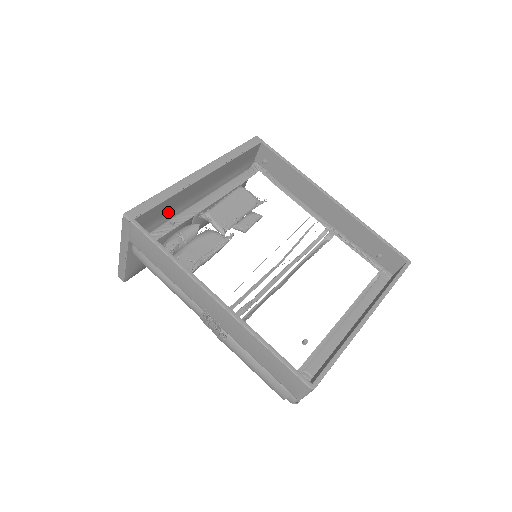
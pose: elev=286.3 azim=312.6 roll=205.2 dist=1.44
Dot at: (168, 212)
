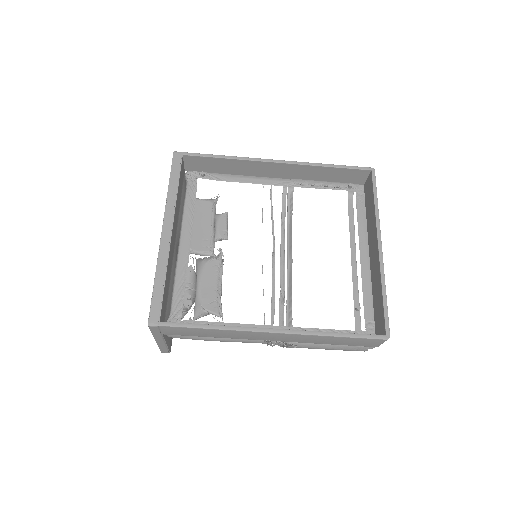
Dot at: (168, 284)
